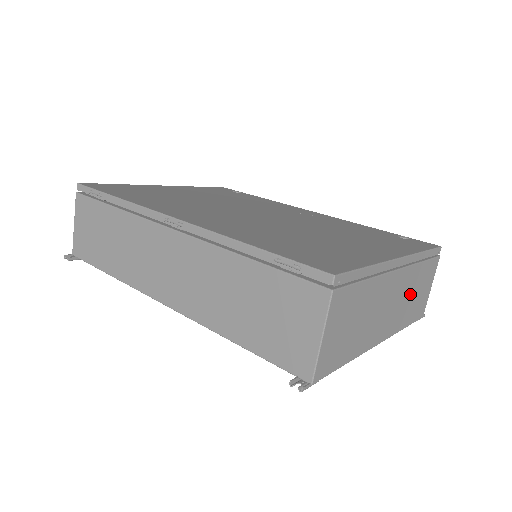
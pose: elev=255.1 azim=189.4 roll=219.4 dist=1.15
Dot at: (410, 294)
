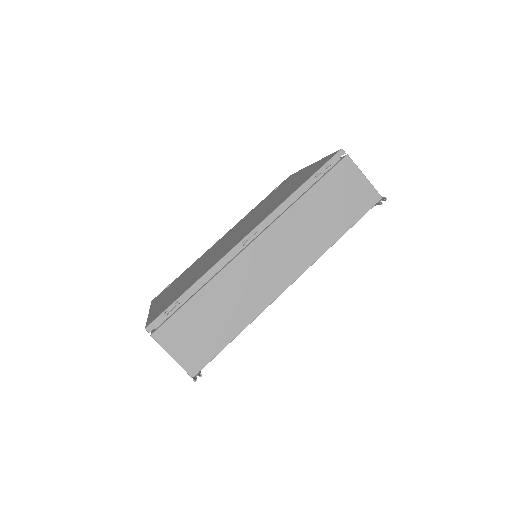
Dot at: occluded
